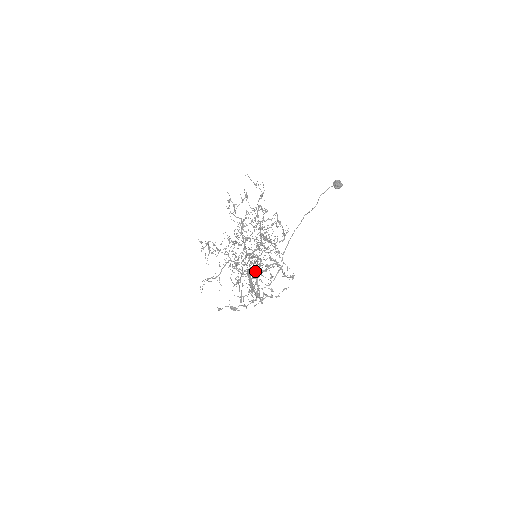
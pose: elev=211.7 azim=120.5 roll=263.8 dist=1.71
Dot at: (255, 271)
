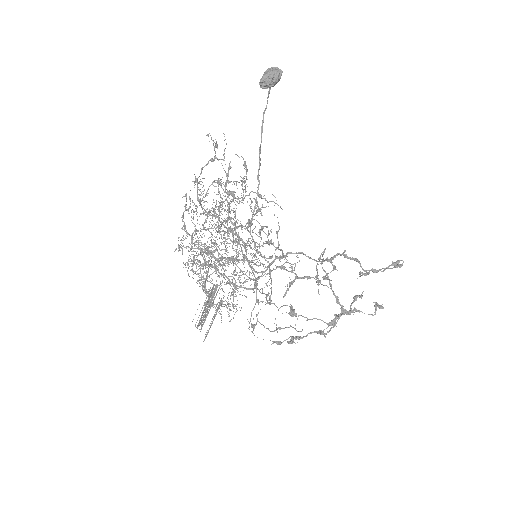
Dot at: (325, 272)
